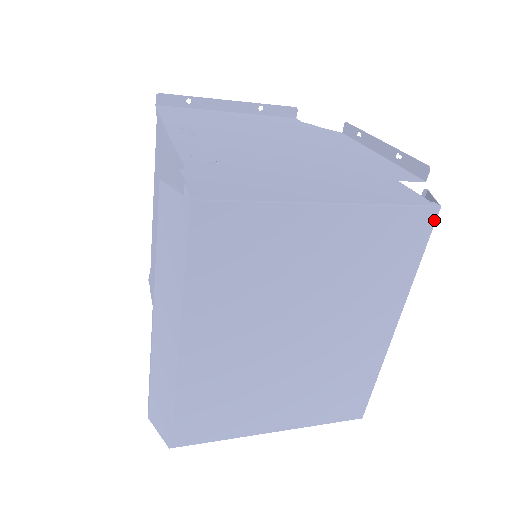
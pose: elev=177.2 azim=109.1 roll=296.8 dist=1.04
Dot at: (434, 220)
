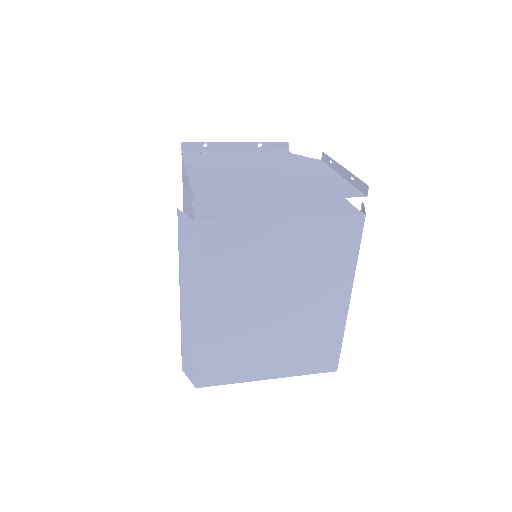
Dot at: (362, 224)
